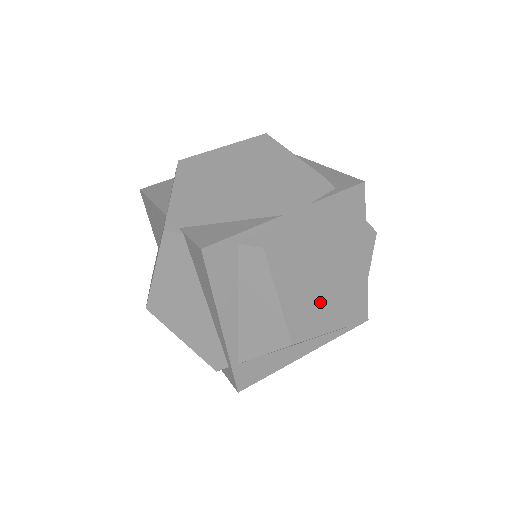
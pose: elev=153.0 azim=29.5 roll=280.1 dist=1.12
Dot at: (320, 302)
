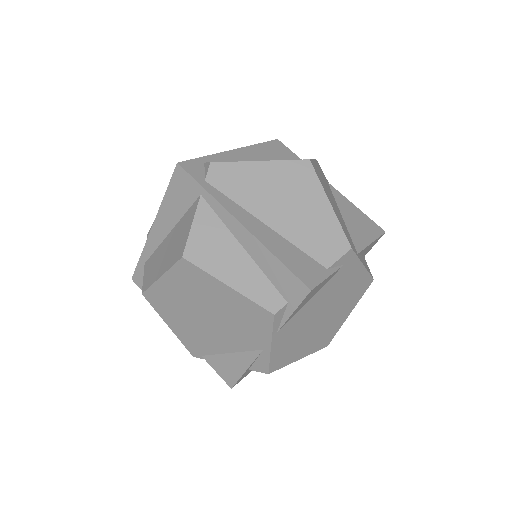
Dot at: (331, 322)
